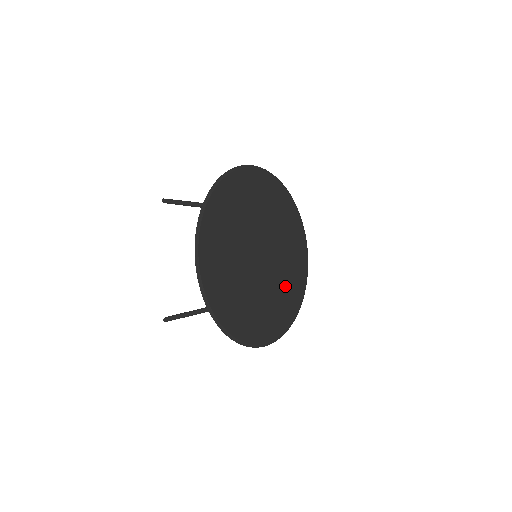
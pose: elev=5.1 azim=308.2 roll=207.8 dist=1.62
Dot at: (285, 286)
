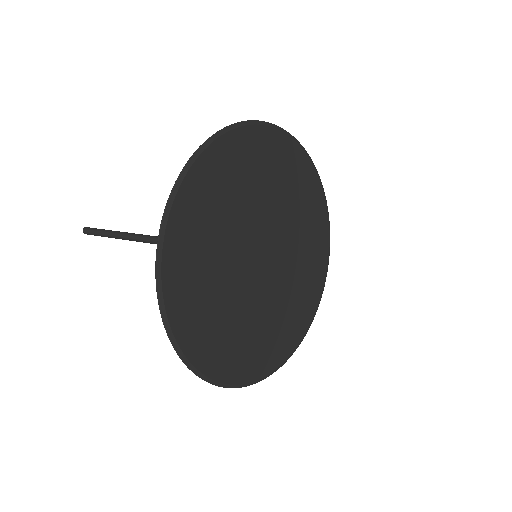
Dot at: (305, 239)
